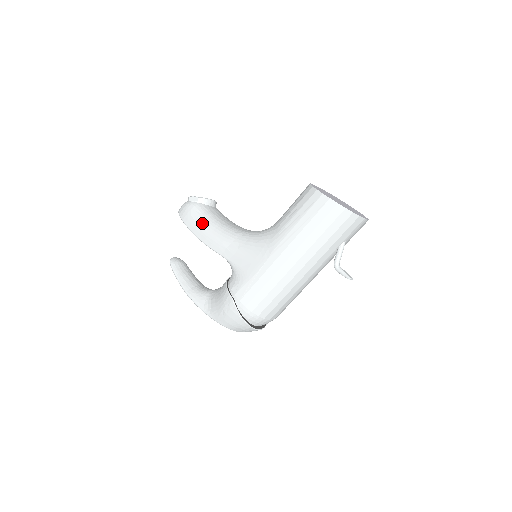
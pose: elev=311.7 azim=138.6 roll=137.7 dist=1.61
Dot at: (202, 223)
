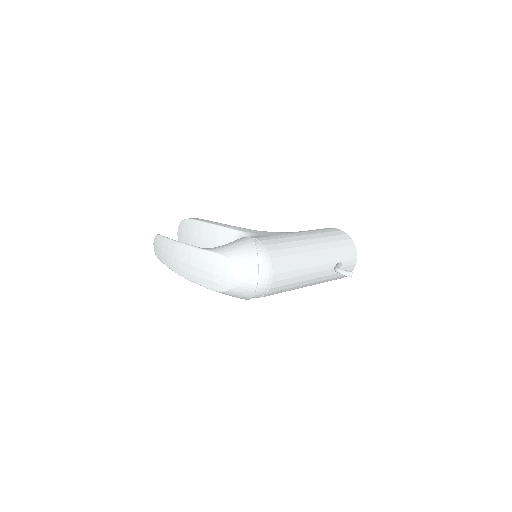
Dot at: occluded
